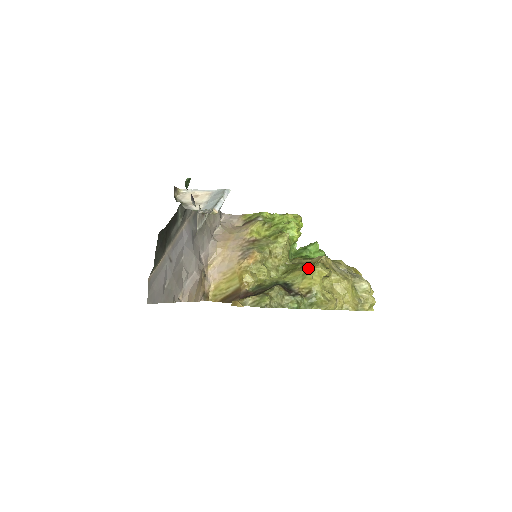
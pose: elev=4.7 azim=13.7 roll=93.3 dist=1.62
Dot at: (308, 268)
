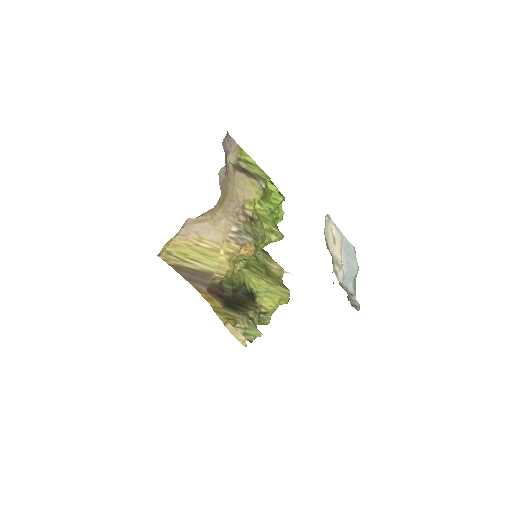
Dot at: (278, 289)
